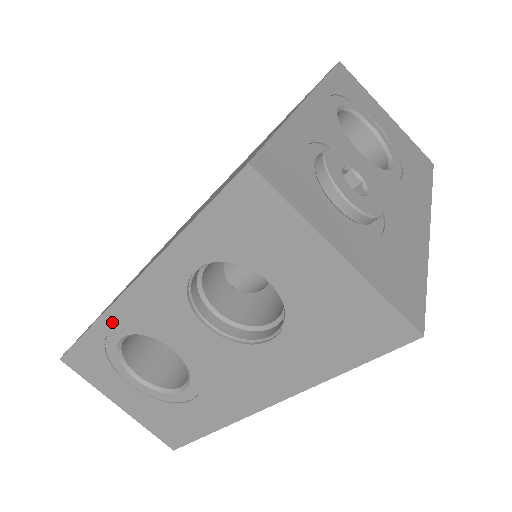
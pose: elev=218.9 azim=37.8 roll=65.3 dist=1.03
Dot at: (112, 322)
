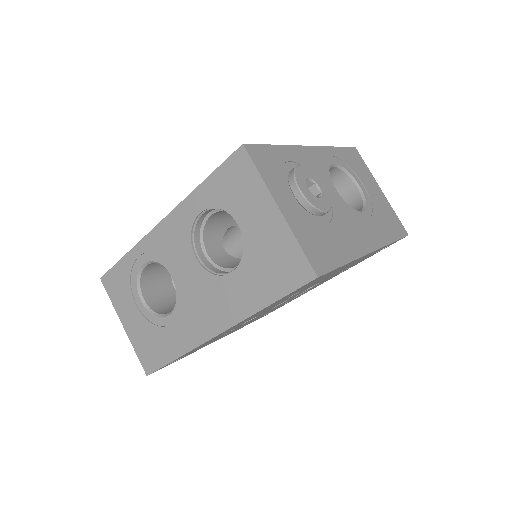
Dot at: (142, 249)
